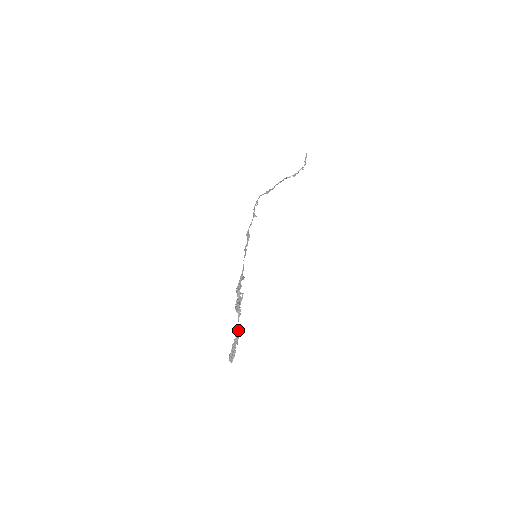
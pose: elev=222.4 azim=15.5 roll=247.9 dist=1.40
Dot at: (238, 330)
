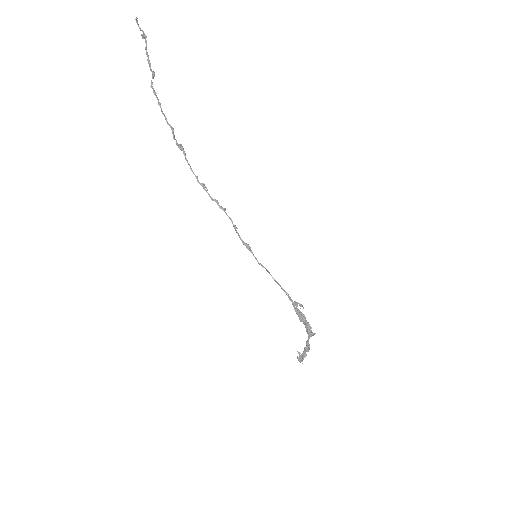
Dot at: occluded
